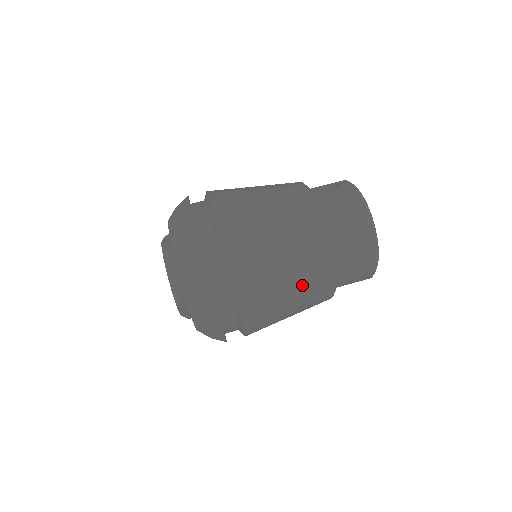
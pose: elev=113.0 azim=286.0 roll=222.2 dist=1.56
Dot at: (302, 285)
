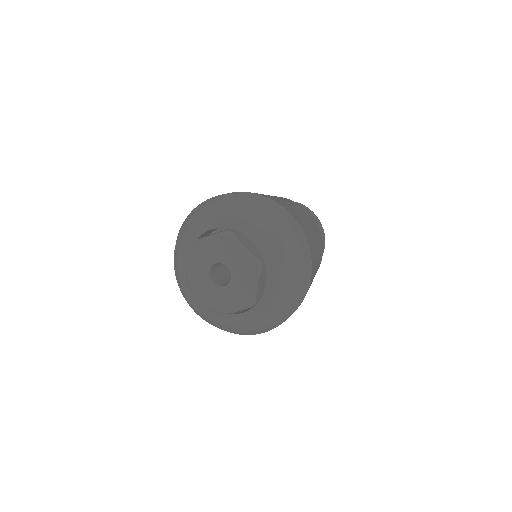
Dot at: occluded
